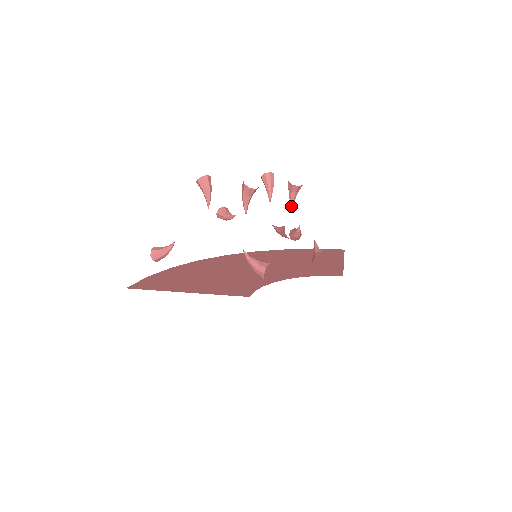
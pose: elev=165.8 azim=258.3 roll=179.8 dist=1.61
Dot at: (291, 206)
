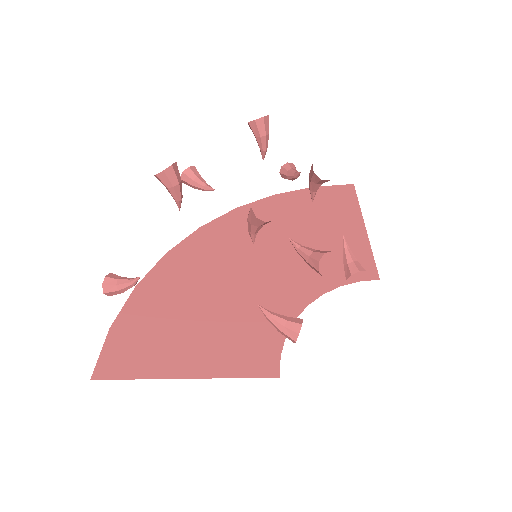
Dot at: (311, 197)
